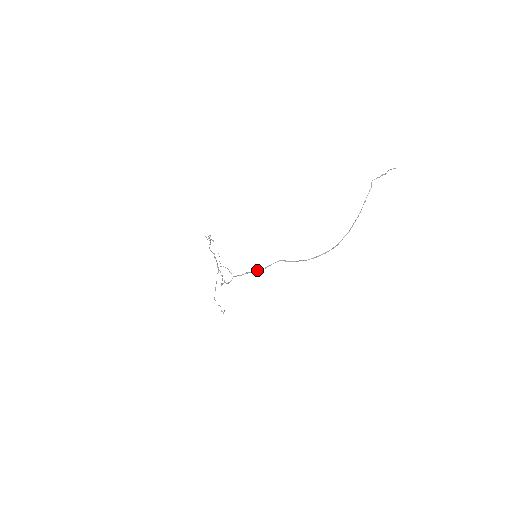
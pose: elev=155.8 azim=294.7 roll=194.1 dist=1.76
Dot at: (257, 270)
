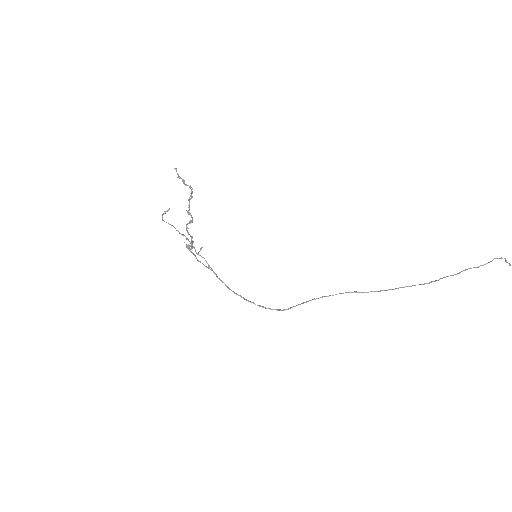
Dot at: (253, 303)
